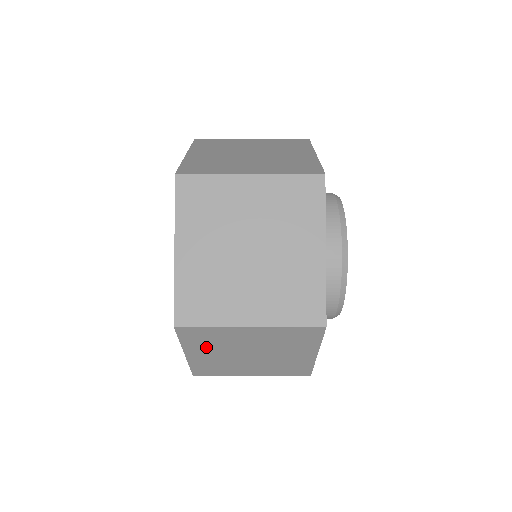
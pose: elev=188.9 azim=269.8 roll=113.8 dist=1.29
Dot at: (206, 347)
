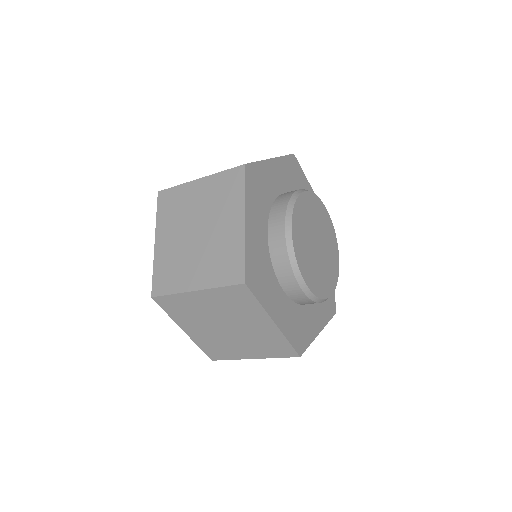
Dot at: (189, 320)
